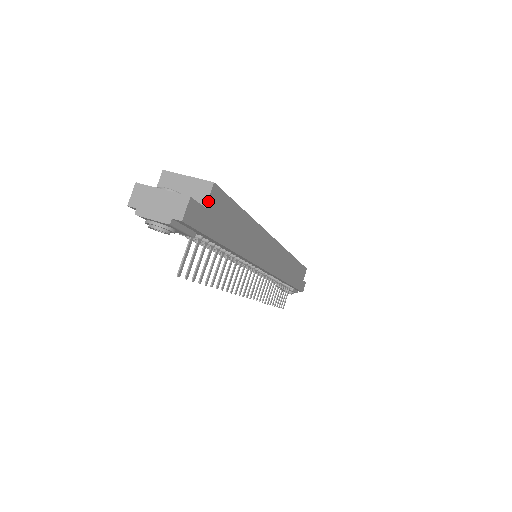
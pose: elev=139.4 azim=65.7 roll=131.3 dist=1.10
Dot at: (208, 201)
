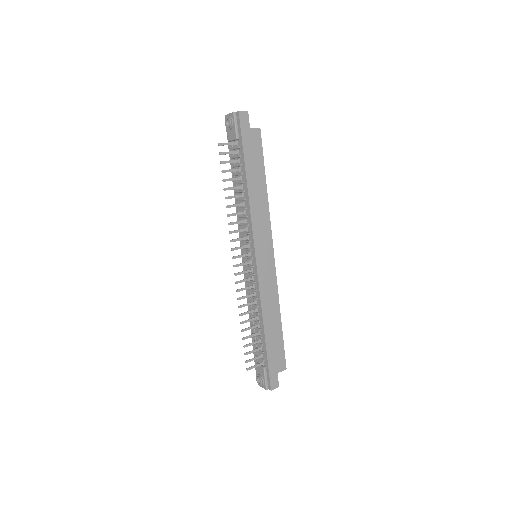
Dot at: (253, 129)
